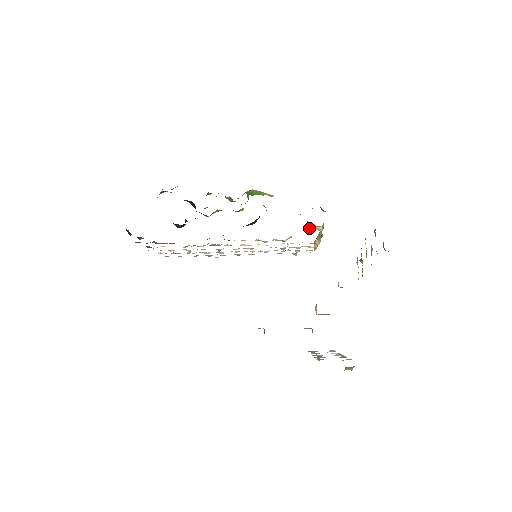
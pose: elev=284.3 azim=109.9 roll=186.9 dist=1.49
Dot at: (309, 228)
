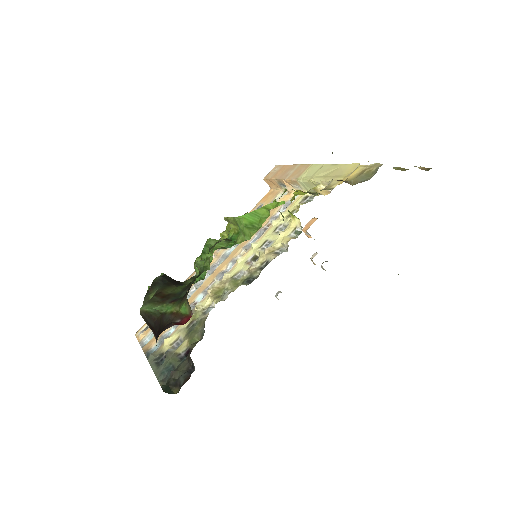
Dot at: (299, 191)
